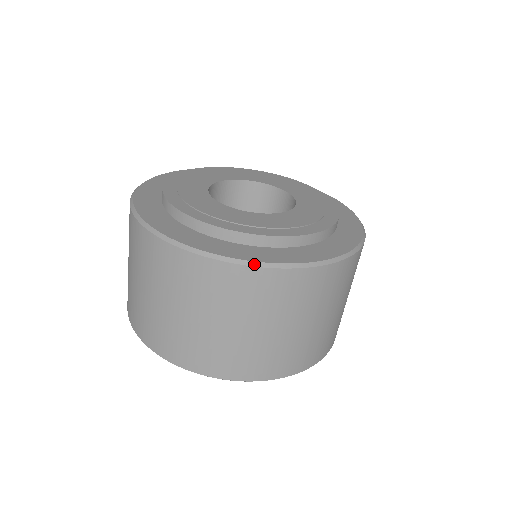
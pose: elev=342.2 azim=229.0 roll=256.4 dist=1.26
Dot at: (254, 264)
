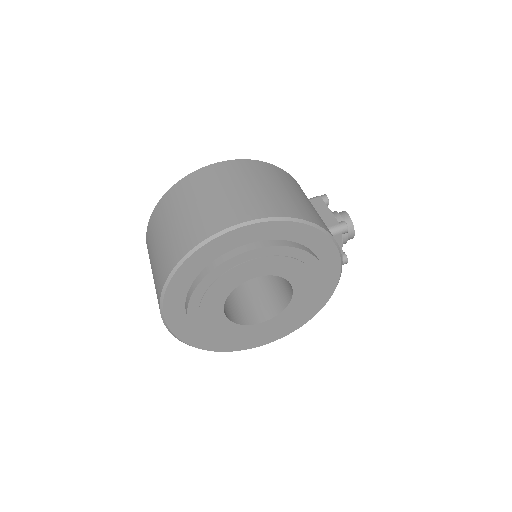
Dot at: (216, 351)
